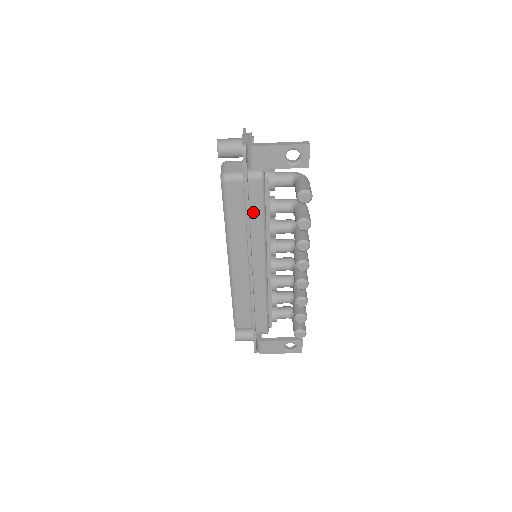
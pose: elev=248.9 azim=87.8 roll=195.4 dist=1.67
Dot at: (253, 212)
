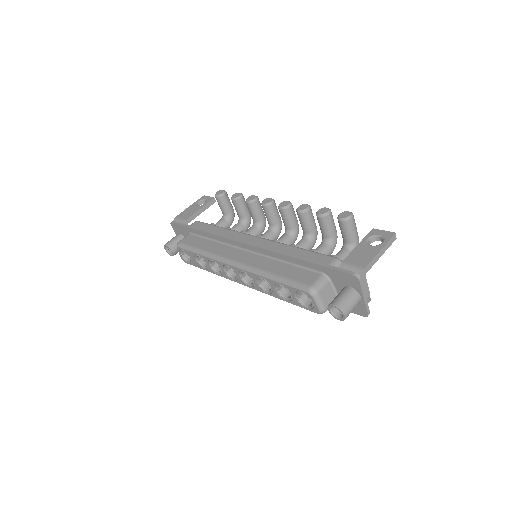
Dot at: occluded
